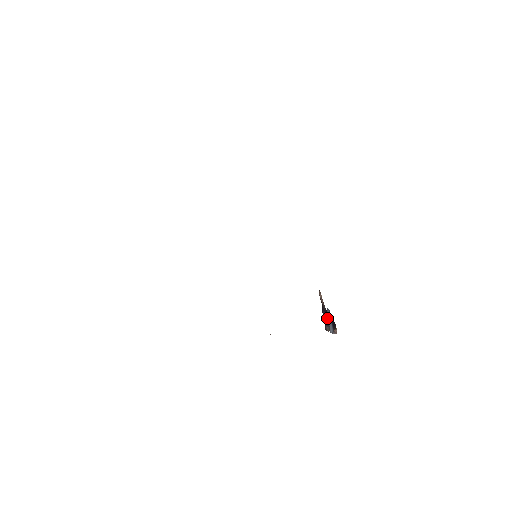
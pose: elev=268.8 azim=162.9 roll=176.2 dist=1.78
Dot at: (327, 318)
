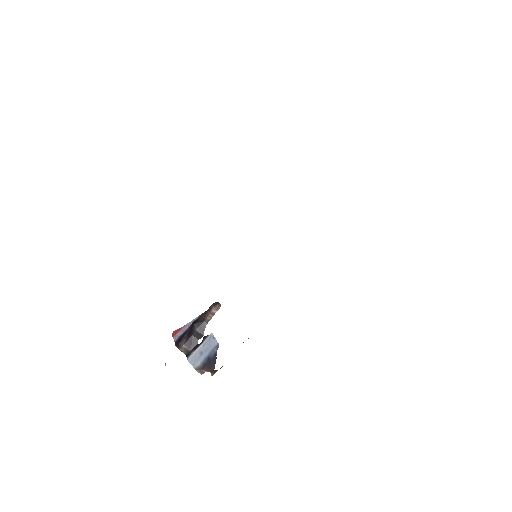
Dot at: (196, 338)
